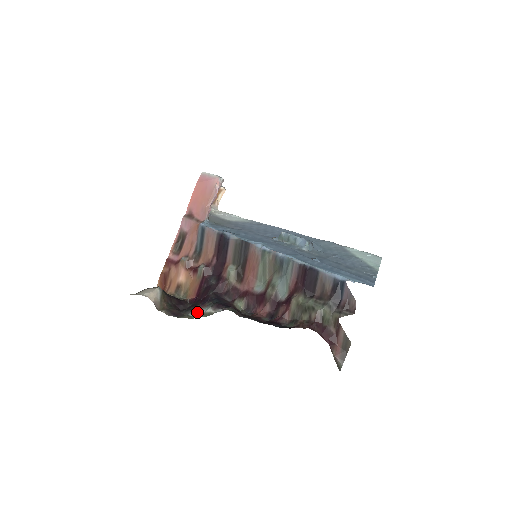
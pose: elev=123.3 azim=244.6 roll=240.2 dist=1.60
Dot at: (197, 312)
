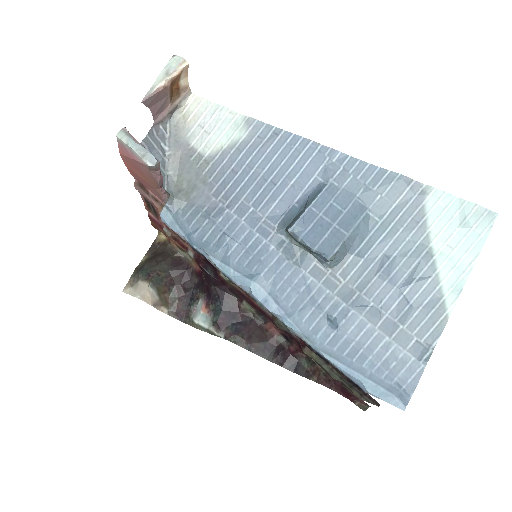
Dot at: (201, 320)
